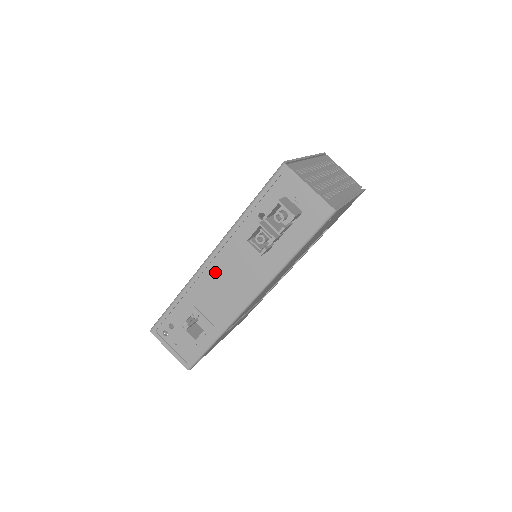
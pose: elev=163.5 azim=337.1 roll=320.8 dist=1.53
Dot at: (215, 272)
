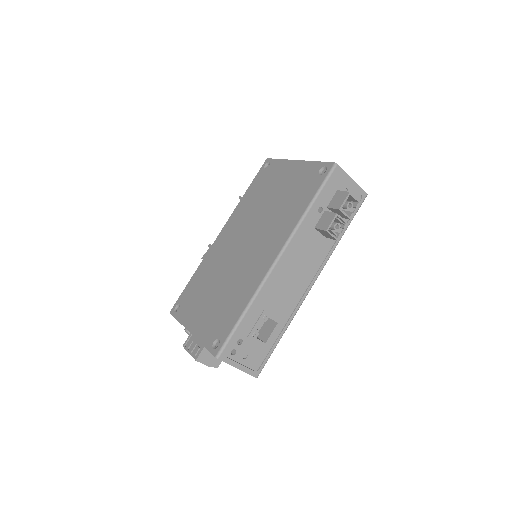
Dot at: (283, 270)
